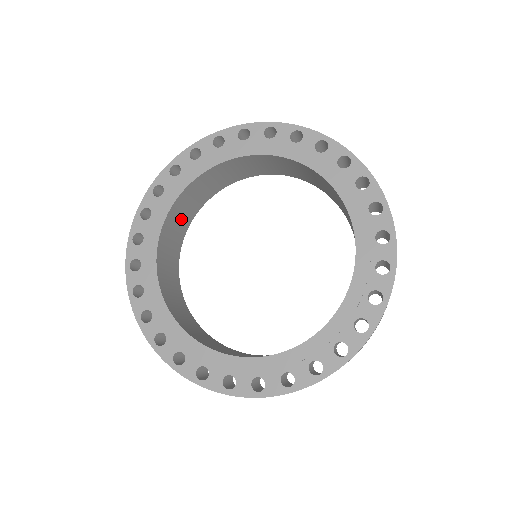
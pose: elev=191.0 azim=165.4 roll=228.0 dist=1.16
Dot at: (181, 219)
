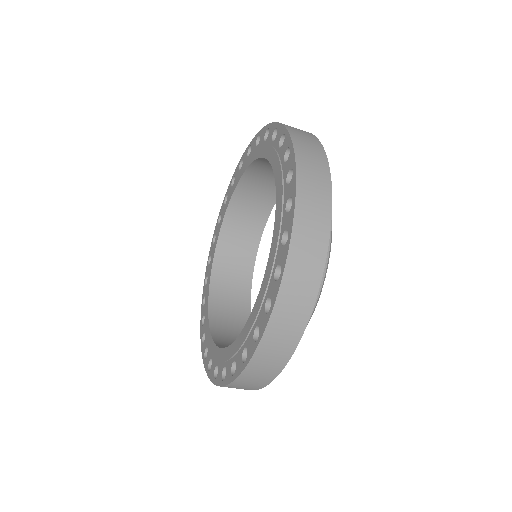
Dot at: (233, 290)
